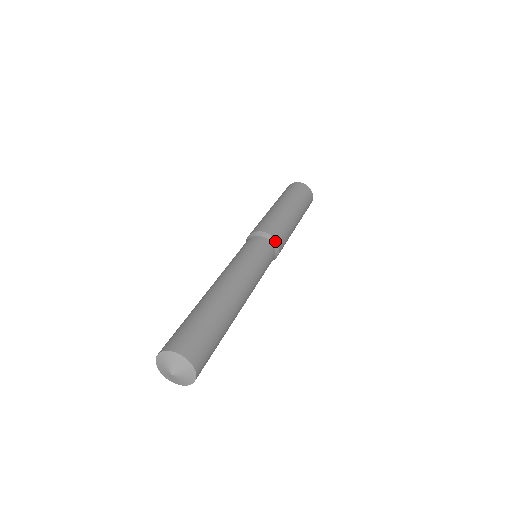
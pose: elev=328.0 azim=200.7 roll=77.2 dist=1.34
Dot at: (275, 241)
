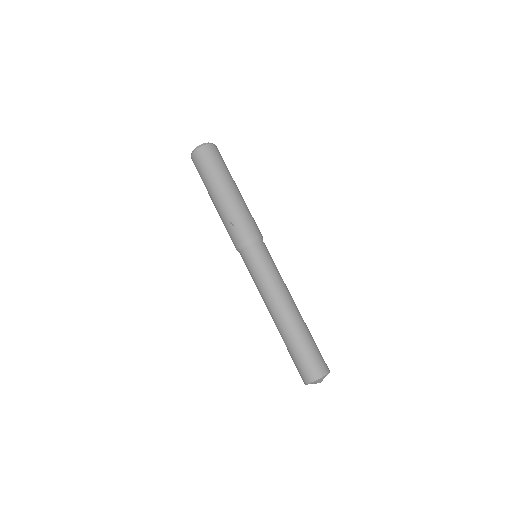
Dot at: occluded
